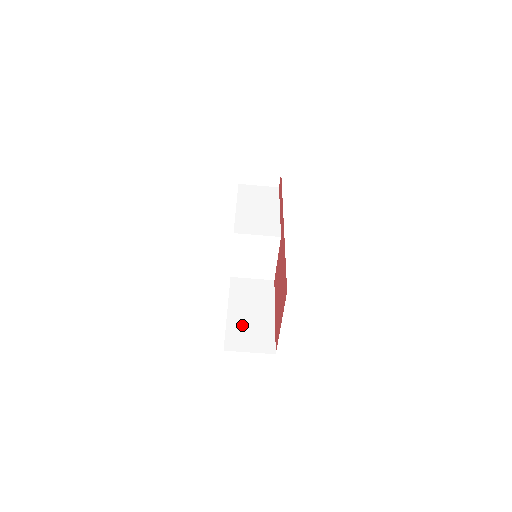
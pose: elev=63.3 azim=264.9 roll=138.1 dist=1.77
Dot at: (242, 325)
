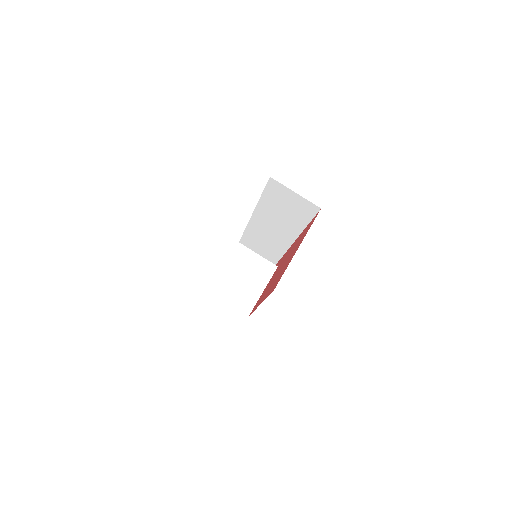
Dot at: occluded
